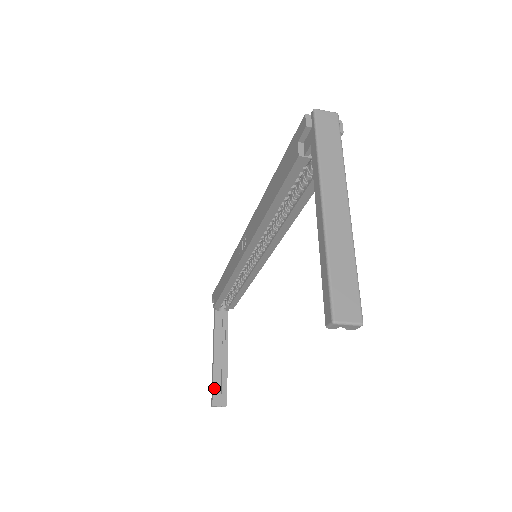
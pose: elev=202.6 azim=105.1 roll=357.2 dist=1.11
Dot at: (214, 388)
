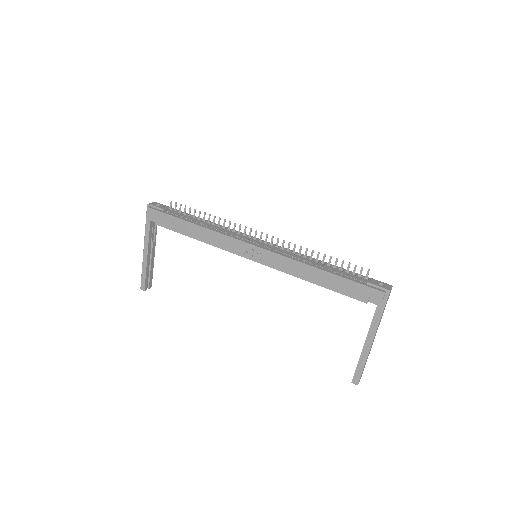
Dot at: (146, 279)
